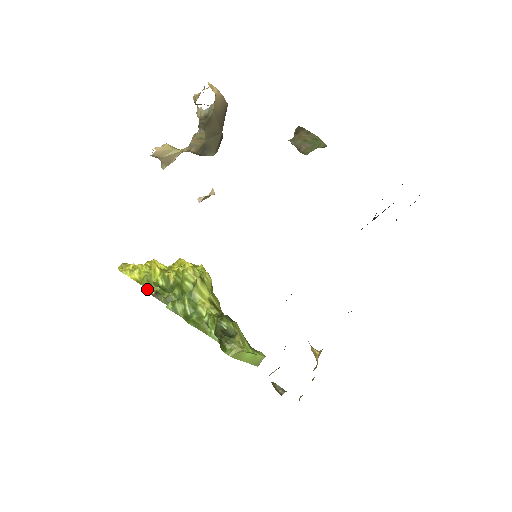
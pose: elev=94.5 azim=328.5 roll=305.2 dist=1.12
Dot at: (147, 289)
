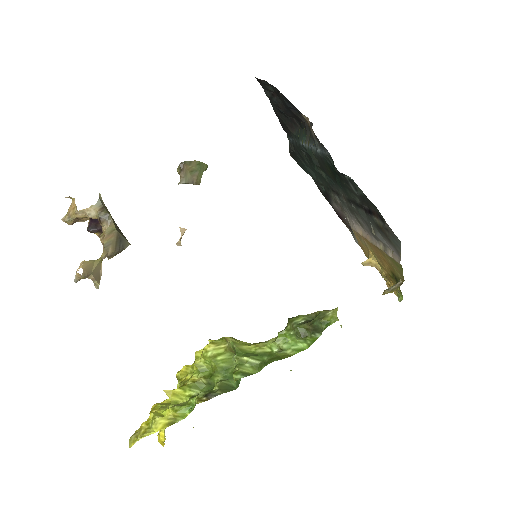
Dot at: (190, 411)
